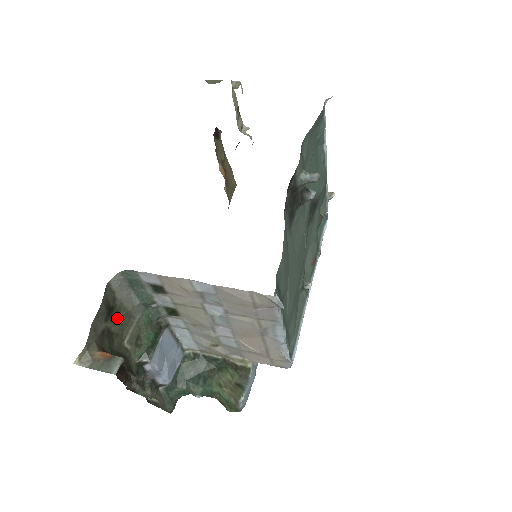
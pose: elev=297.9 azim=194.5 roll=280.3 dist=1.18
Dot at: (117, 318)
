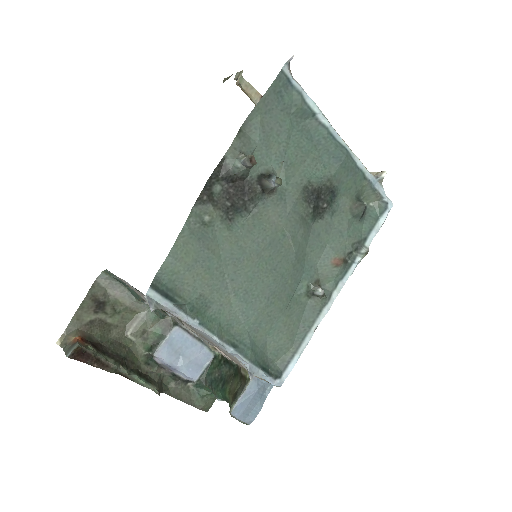
Dot at: (114, 312)
